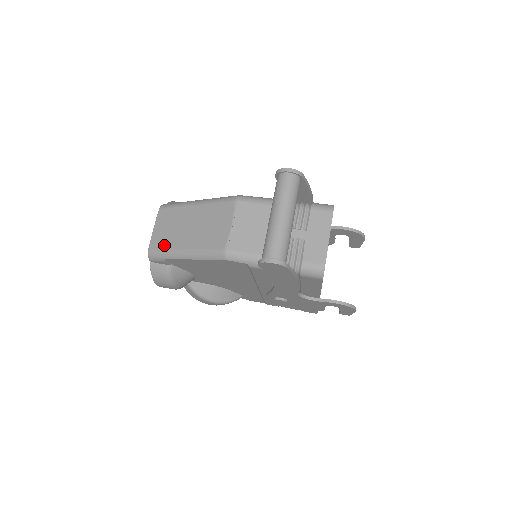
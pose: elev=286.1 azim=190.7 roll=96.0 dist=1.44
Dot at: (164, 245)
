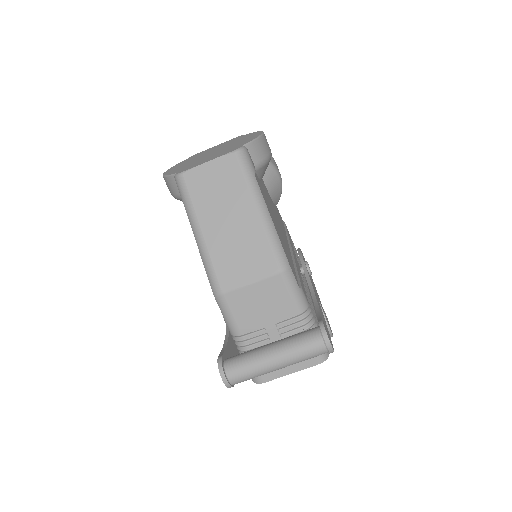
Dot at: (196, 196)
